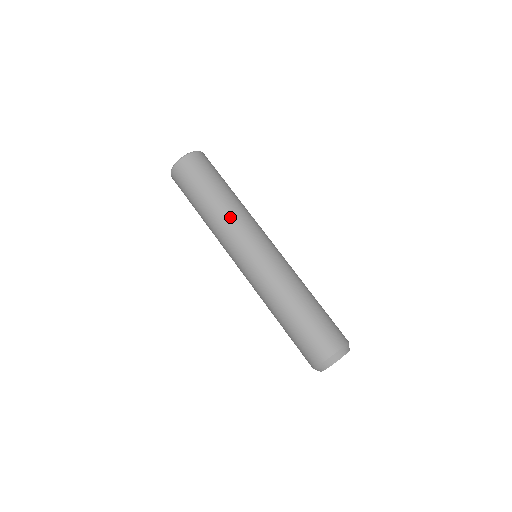
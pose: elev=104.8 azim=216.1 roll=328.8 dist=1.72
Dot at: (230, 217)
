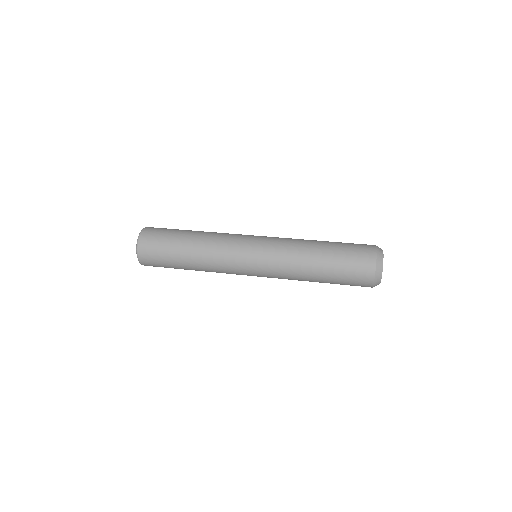
Dot at: (215, 235)
